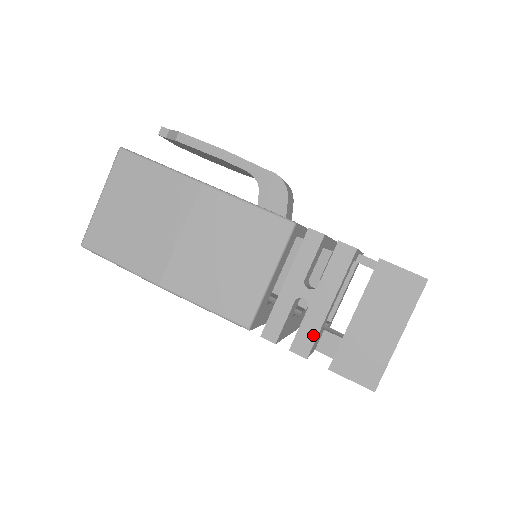
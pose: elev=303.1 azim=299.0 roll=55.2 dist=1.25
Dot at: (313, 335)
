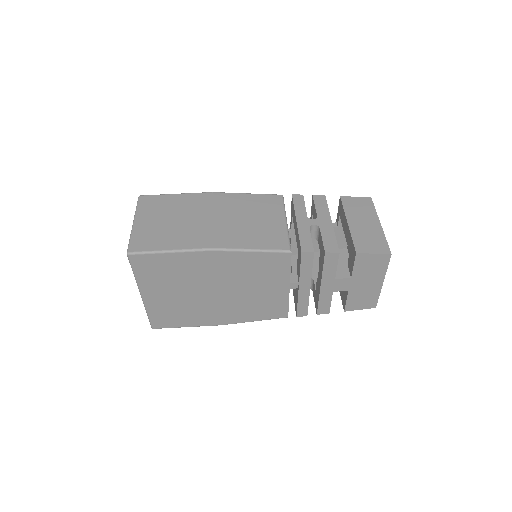
Dot at: (333, 240)
